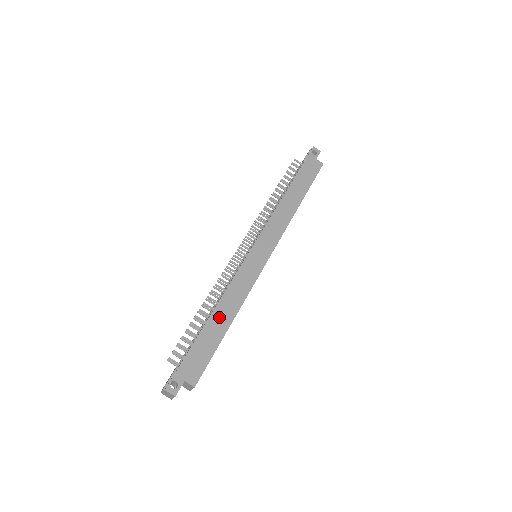
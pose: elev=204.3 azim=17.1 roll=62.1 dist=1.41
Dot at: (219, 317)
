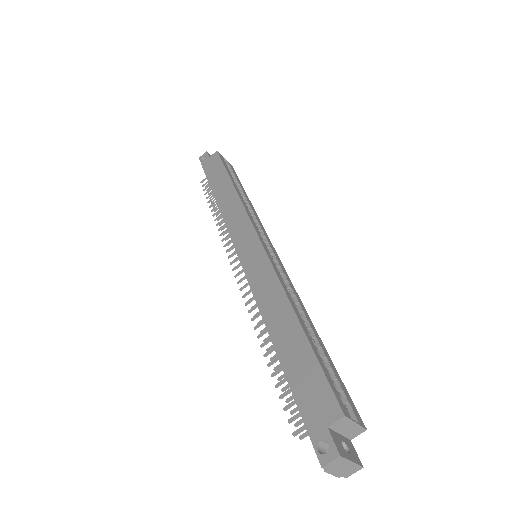
Dot at: (280, 331)
